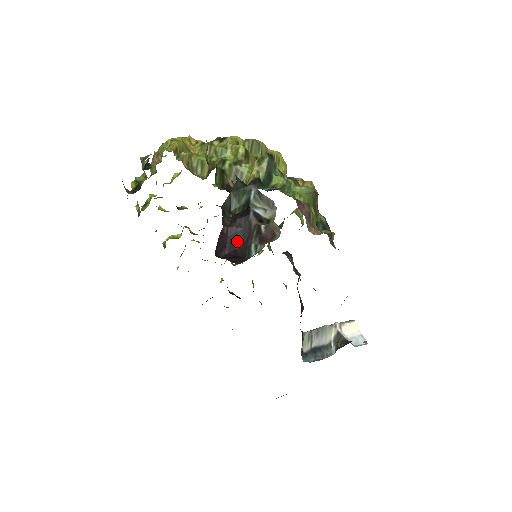
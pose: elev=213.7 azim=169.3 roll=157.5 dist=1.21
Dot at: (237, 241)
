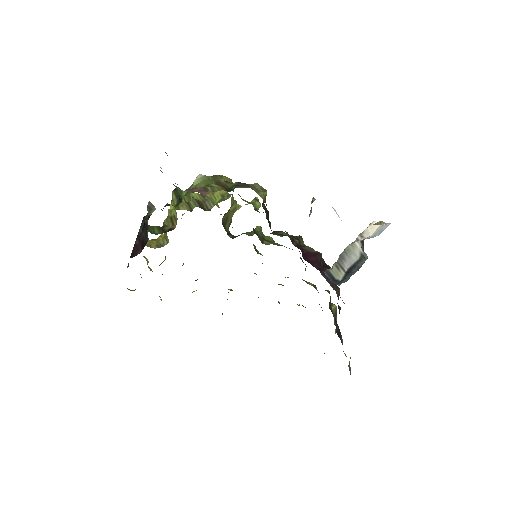
Dot at: (144, 240)
